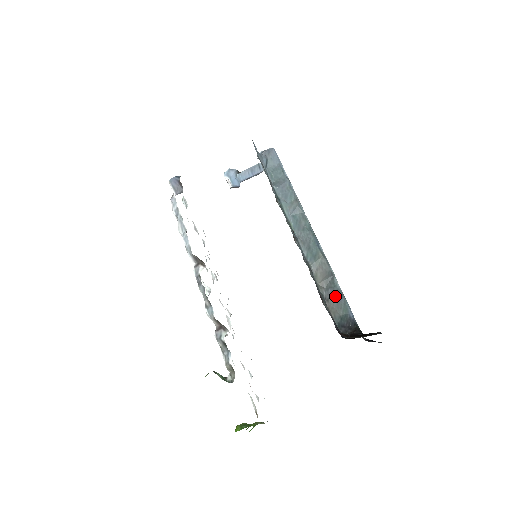
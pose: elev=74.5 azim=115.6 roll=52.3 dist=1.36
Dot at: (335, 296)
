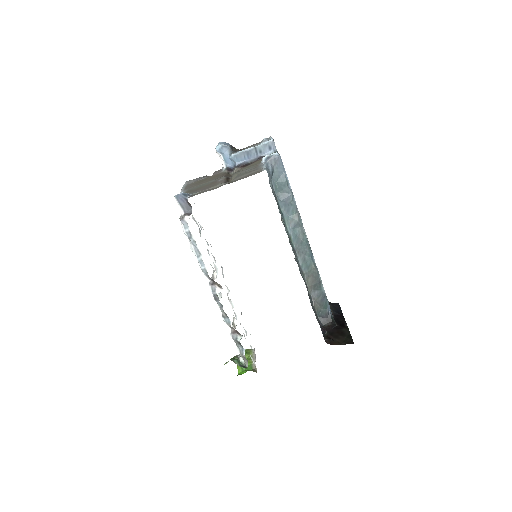
Dot at: (320, 297)
